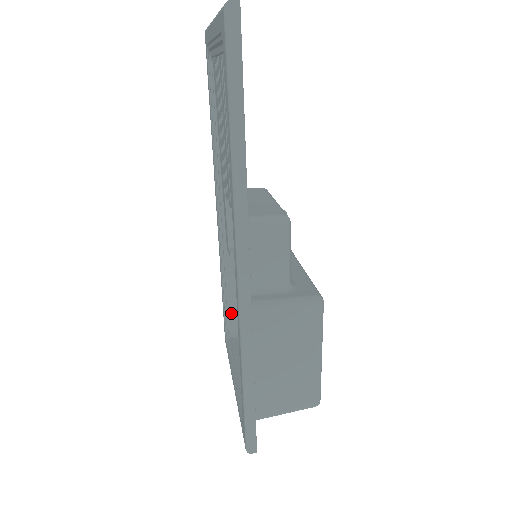
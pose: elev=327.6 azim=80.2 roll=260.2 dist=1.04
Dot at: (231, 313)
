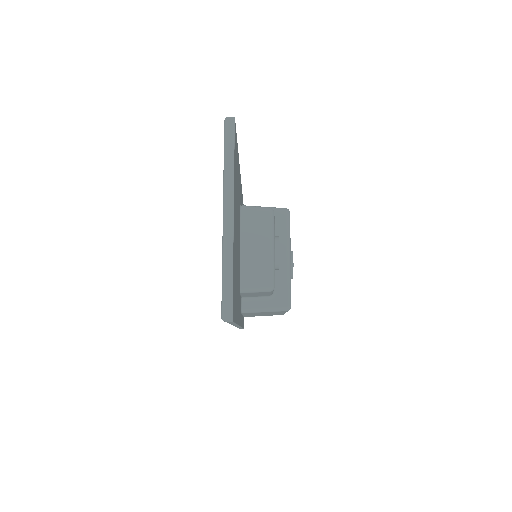
Dot at: occluded
